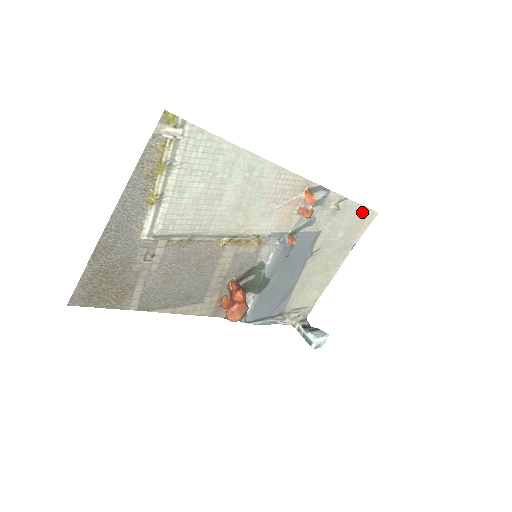
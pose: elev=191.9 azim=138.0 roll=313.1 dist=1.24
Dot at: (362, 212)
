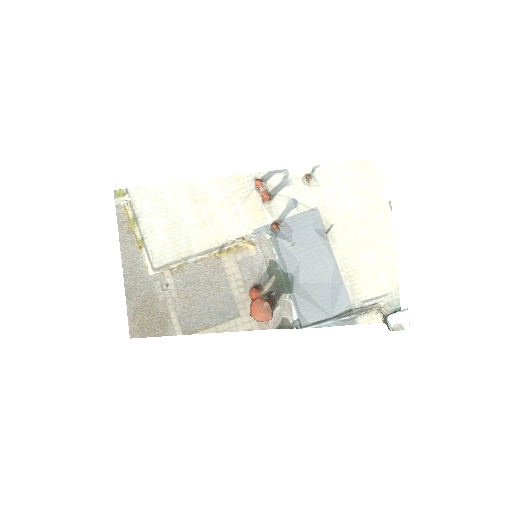
Dot at: (358, 168)
